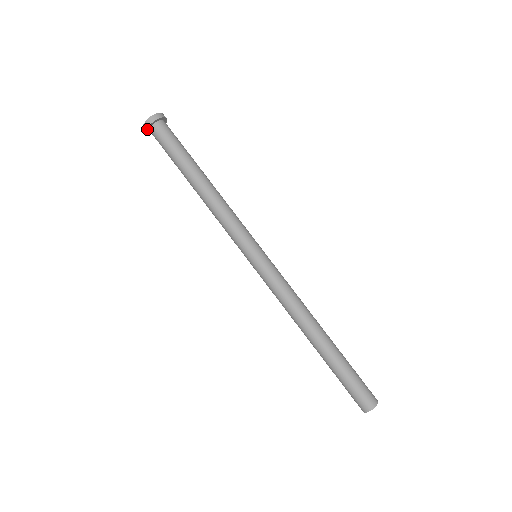
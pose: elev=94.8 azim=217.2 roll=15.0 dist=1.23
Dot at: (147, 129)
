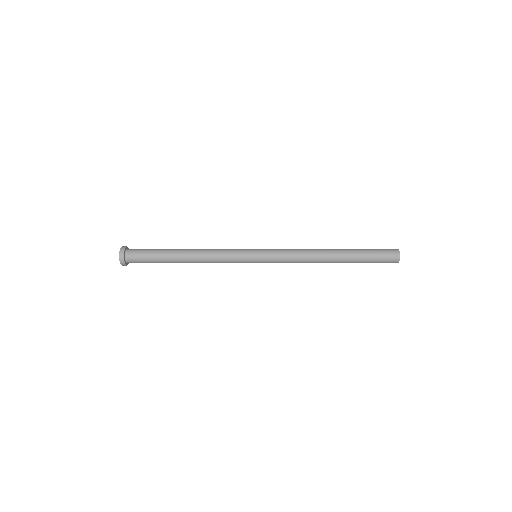
Dot at: (124, 257)
